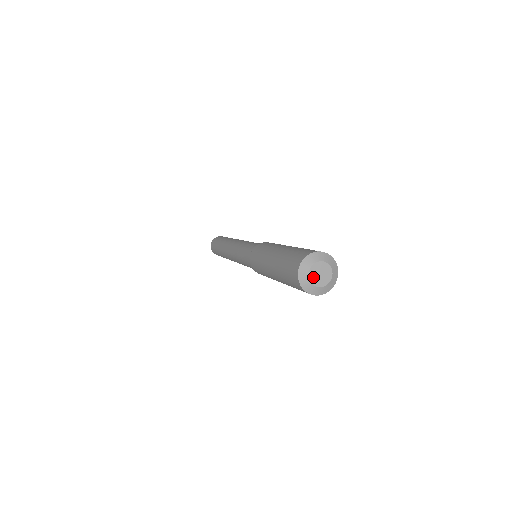
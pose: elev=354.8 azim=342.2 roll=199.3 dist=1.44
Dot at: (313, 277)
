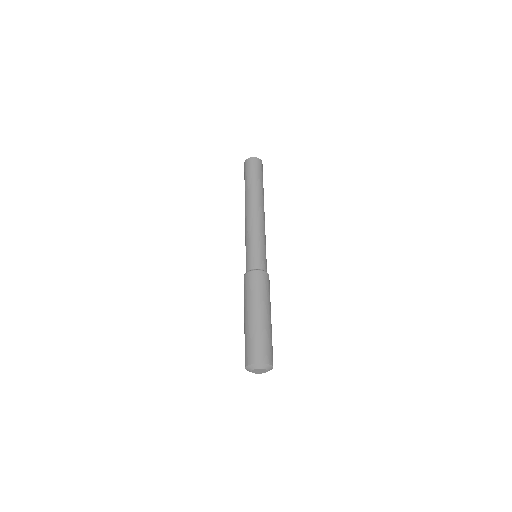
Dot at: (254, 371)
